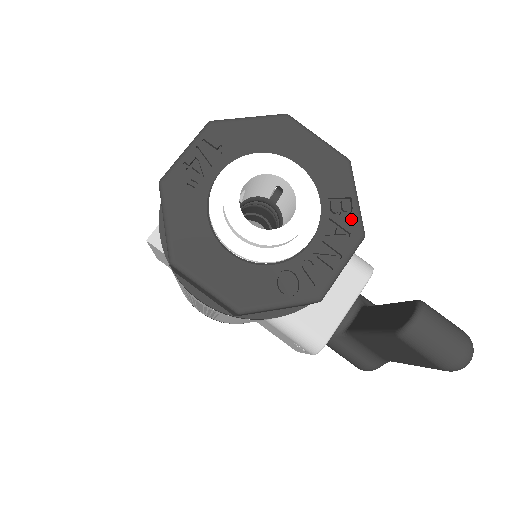
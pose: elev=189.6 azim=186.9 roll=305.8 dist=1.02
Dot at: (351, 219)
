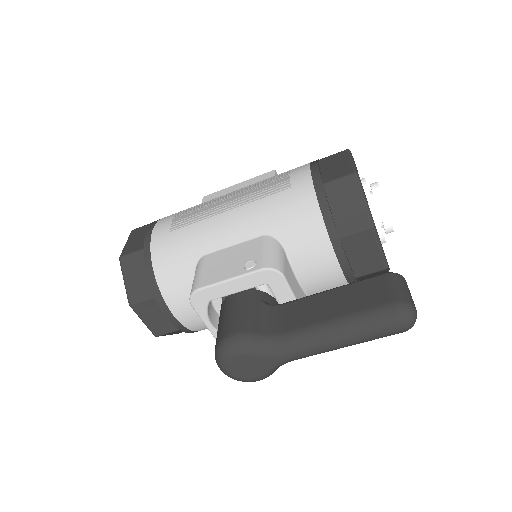
Dot at: occluded
